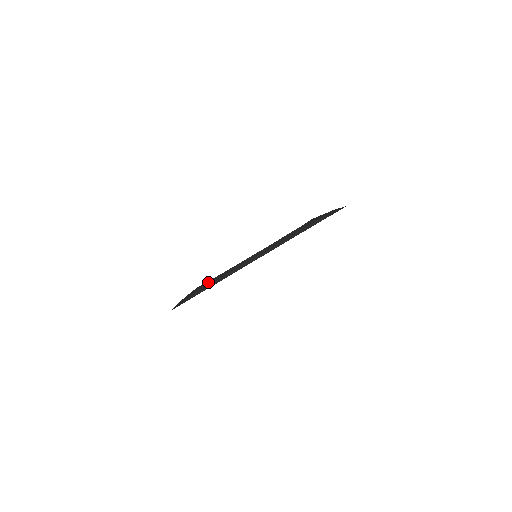
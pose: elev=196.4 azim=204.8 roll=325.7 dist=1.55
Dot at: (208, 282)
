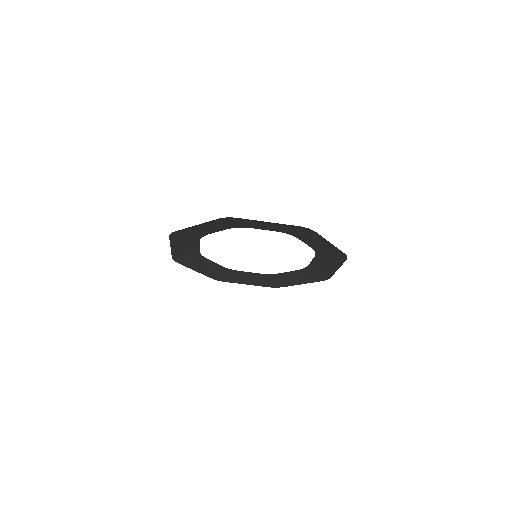
Dot at: (242, 273)
